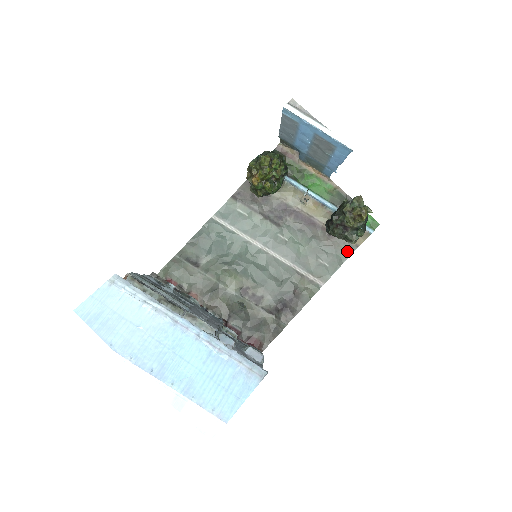
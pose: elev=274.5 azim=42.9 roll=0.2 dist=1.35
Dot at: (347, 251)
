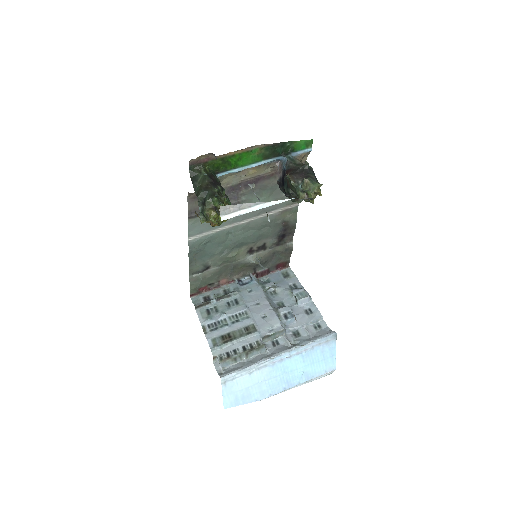
Dot at: occluded
